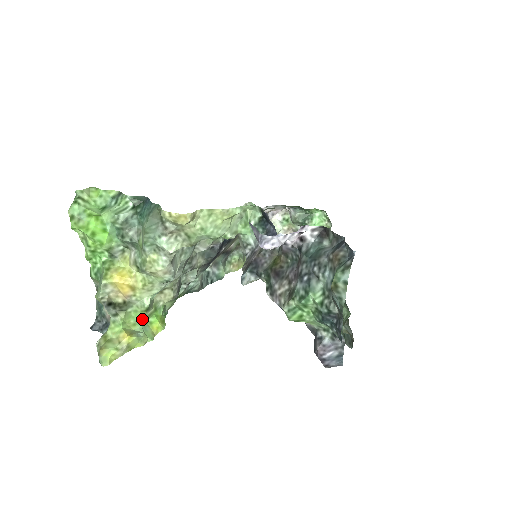
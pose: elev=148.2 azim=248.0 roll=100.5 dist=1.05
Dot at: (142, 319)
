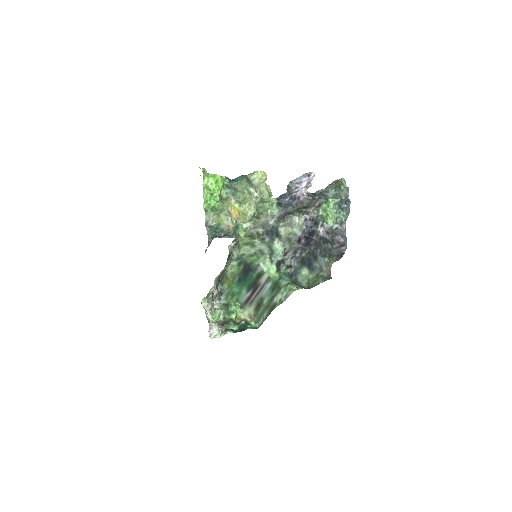
Dot at: occluded
